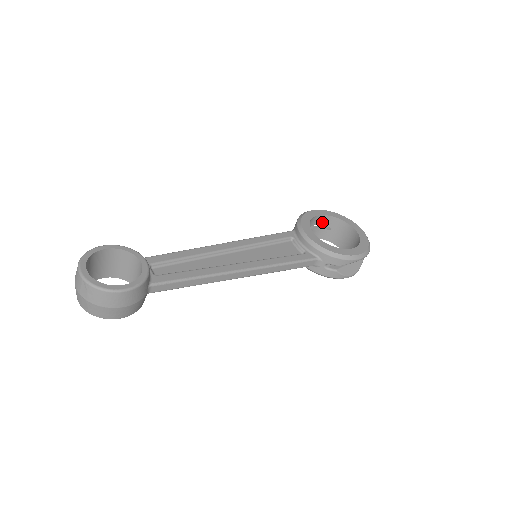
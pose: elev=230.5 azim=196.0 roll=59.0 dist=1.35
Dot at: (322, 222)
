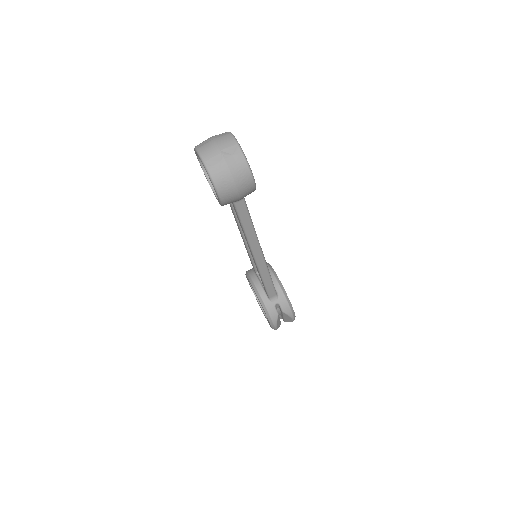
Dot at: occluded
